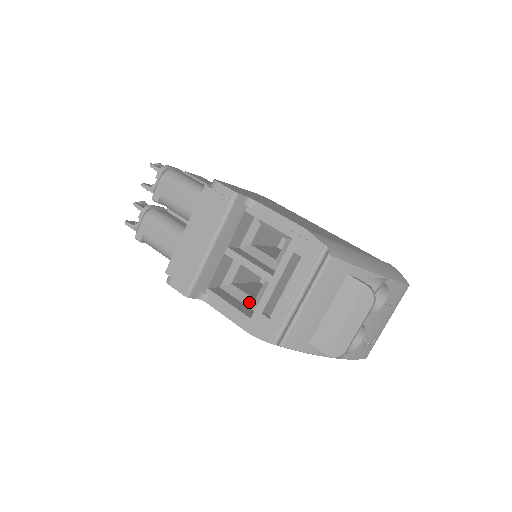
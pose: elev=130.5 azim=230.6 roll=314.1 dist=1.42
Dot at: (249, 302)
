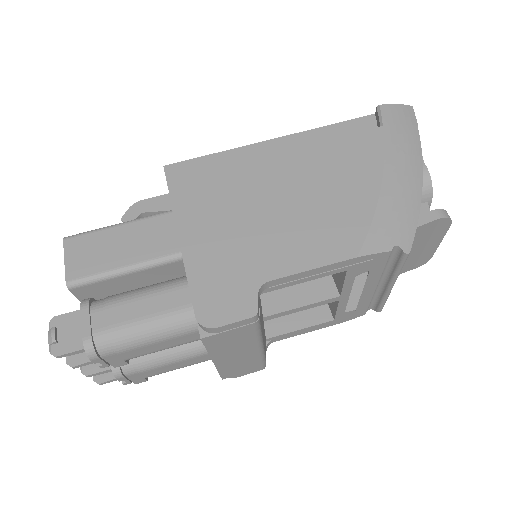
Dot at: occluded
